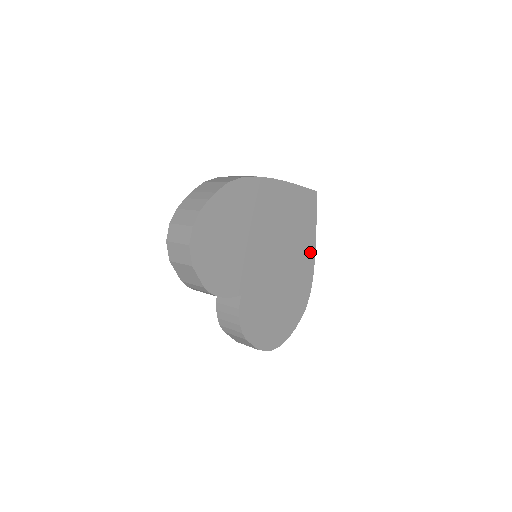
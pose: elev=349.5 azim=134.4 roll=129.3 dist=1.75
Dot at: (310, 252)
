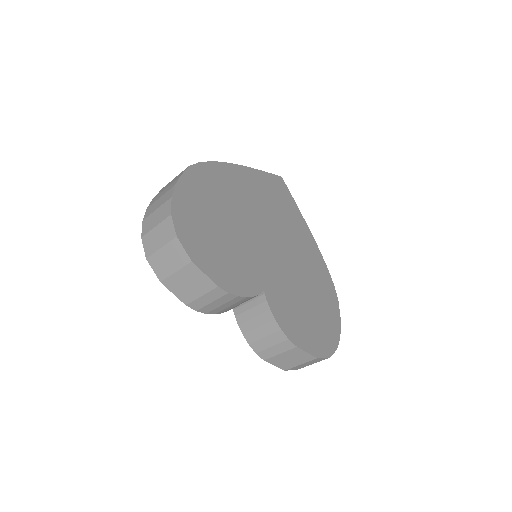
Dot at: (309, 239)
